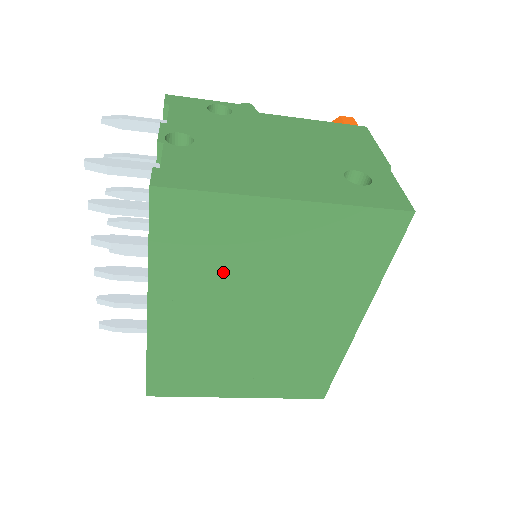
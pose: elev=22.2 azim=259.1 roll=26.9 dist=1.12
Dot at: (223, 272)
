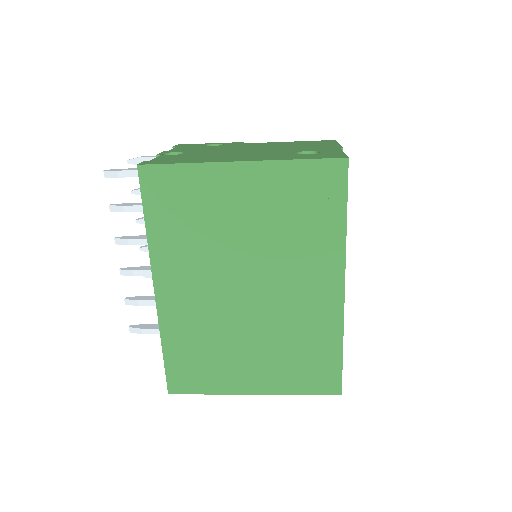
Dot at: (206, 240)
